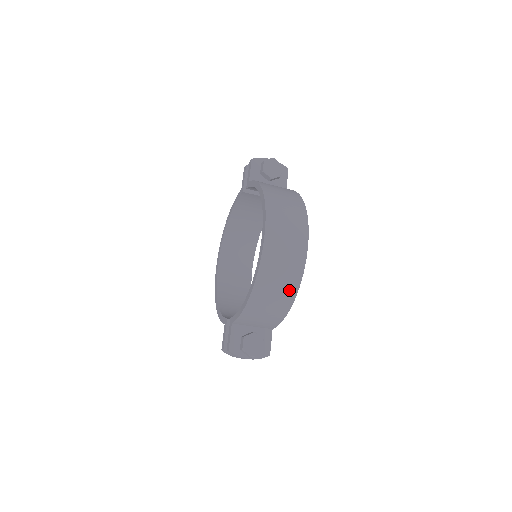
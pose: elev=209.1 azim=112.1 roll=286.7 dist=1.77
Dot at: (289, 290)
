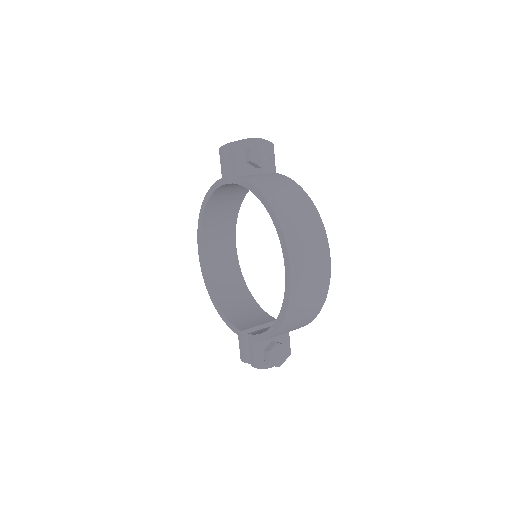
Dot at: (315, 308)
